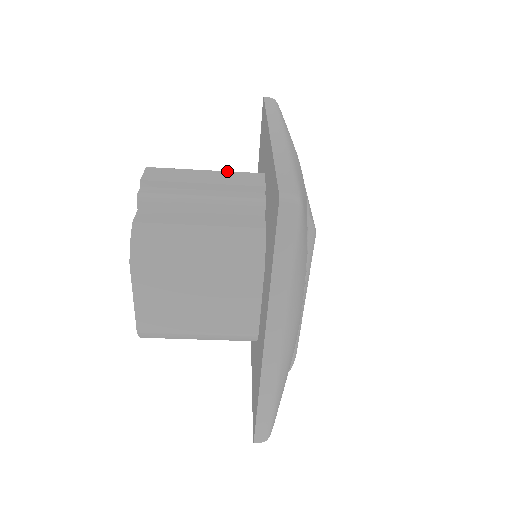
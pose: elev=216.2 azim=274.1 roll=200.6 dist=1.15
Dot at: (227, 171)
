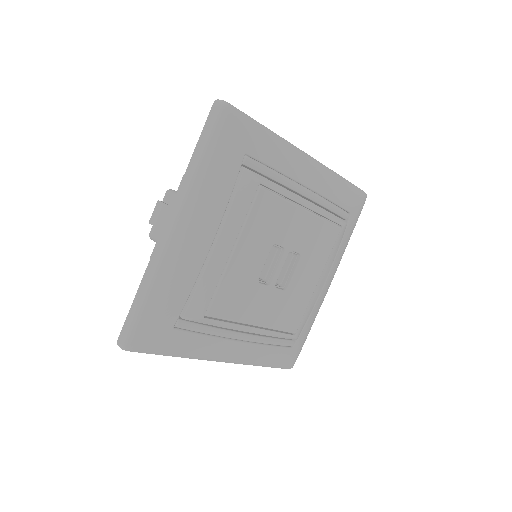
Dot at: occluded
